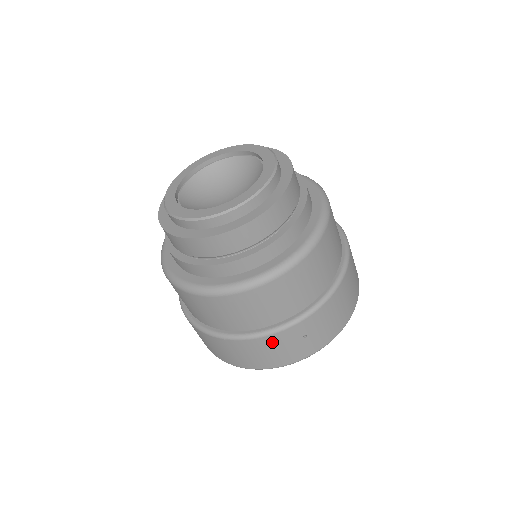
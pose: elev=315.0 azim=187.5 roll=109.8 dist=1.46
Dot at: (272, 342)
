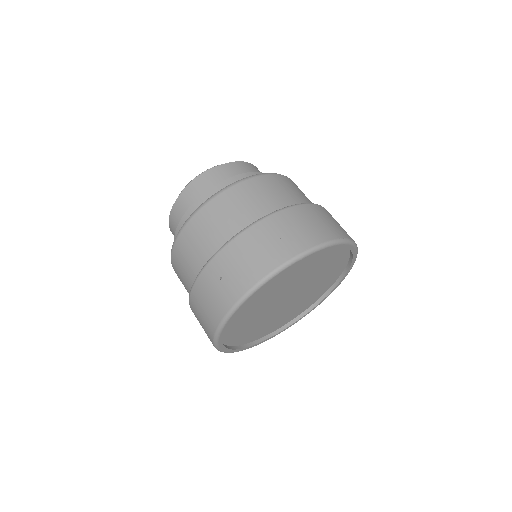
Dot at: (201, 290)
